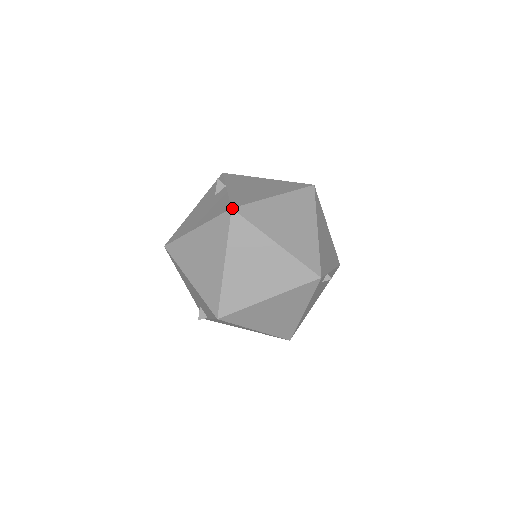
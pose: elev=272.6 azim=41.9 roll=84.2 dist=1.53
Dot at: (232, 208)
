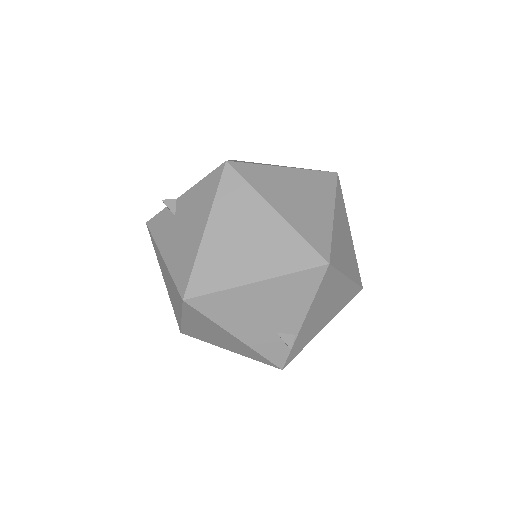
Dot at: (226, 161)
